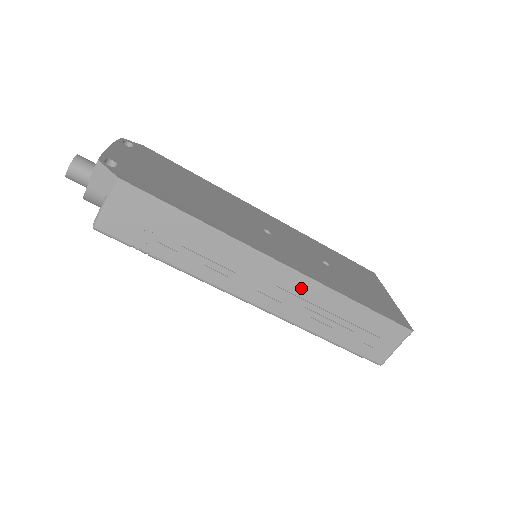
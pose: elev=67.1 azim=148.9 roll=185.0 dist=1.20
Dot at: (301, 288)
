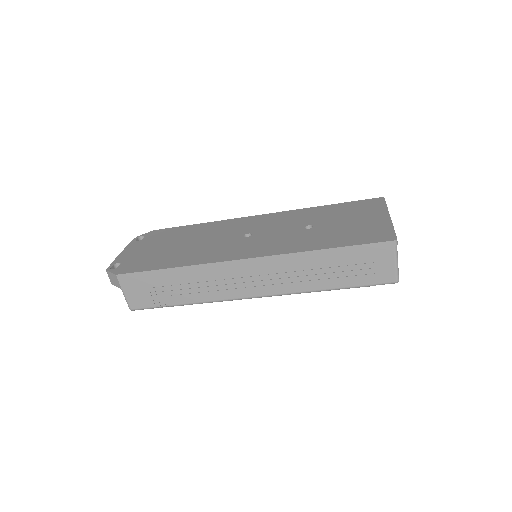
Dot at: (275, 266)
